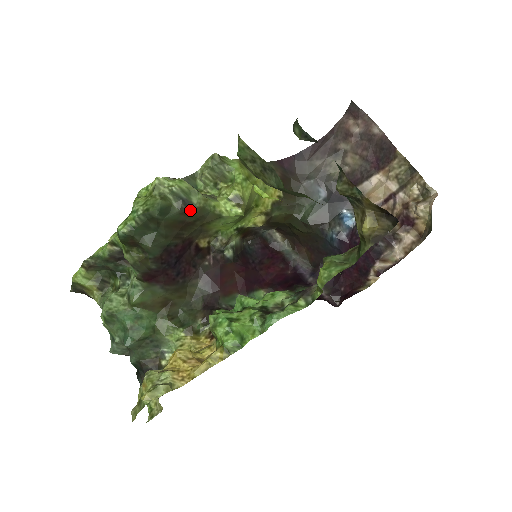
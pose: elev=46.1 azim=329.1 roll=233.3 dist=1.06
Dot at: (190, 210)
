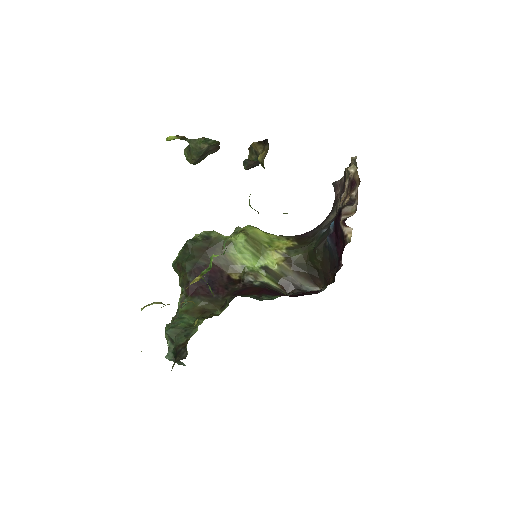
Dot at: (209, 240)
